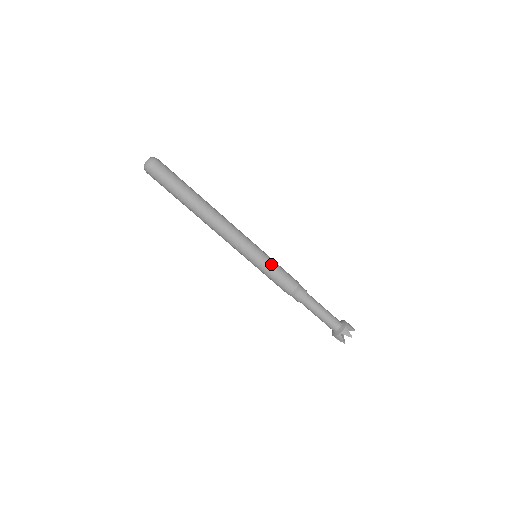
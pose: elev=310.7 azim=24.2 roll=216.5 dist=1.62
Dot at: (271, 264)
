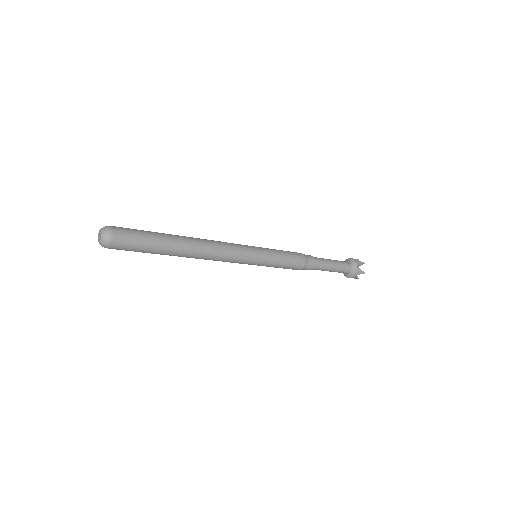
Dot at: (273, 250)
